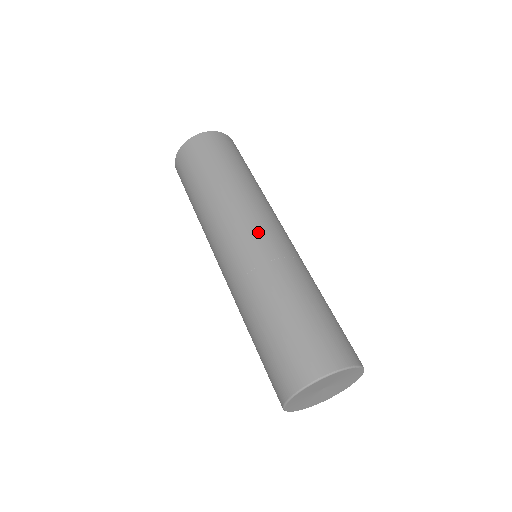
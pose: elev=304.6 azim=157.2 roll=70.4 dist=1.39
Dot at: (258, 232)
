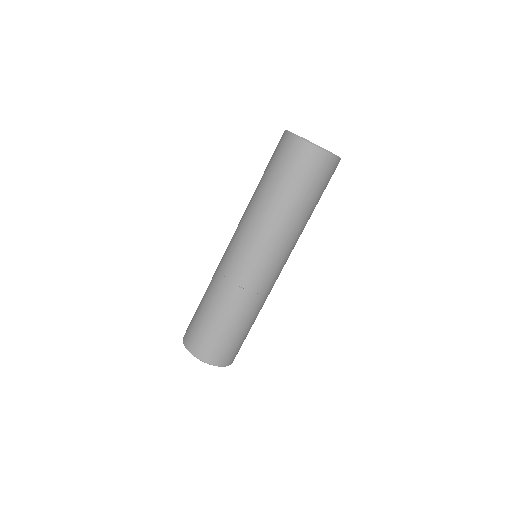
Dot at: (244, 258)
